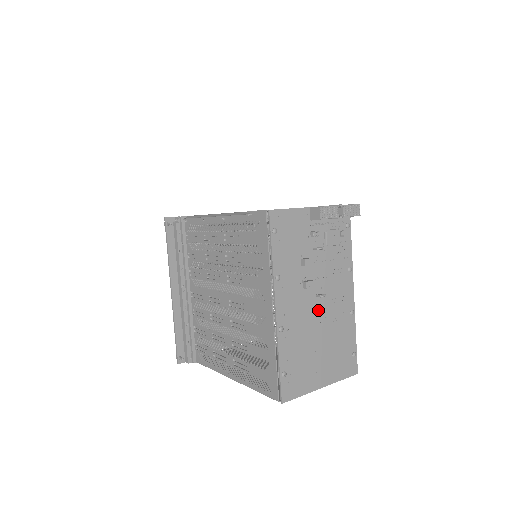
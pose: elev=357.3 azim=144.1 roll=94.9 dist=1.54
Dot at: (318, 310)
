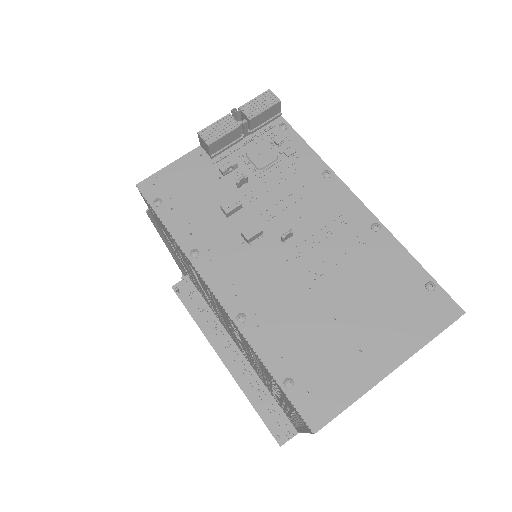
Dot at: (300, 258)
